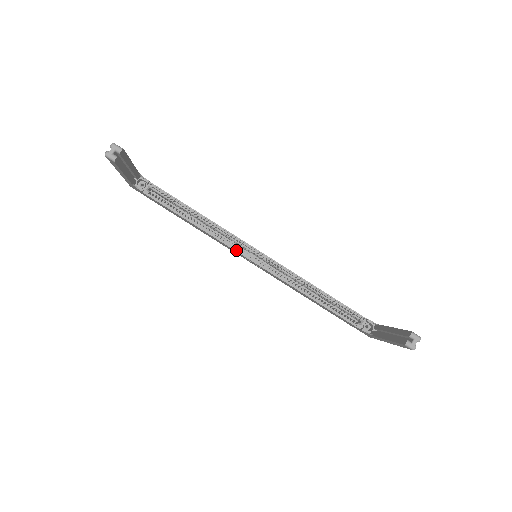
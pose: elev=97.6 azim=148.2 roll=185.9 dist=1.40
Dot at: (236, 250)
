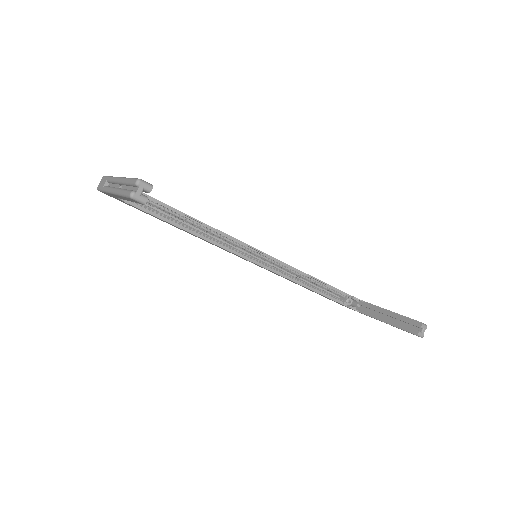
Dot at: (237, 254)
